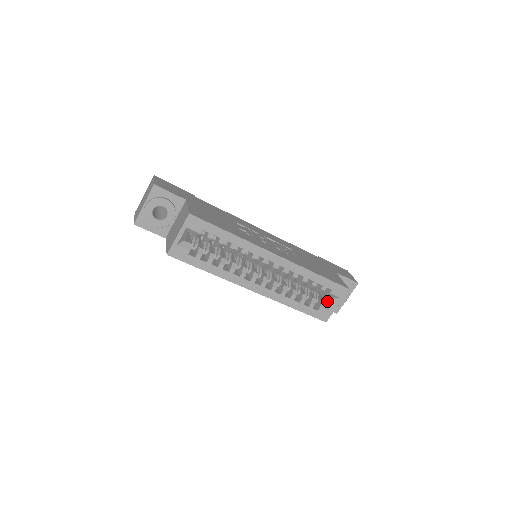
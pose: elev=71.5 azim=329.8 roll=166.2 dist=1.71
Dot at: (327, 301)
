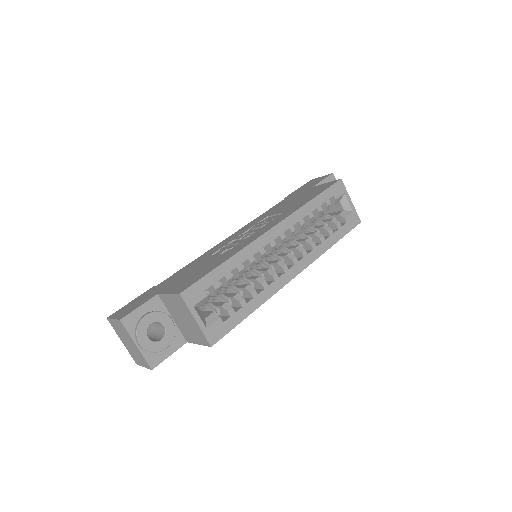
Dot at: (340, 209)
